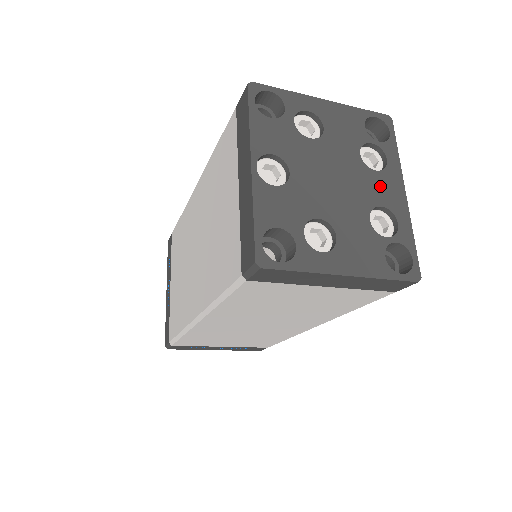
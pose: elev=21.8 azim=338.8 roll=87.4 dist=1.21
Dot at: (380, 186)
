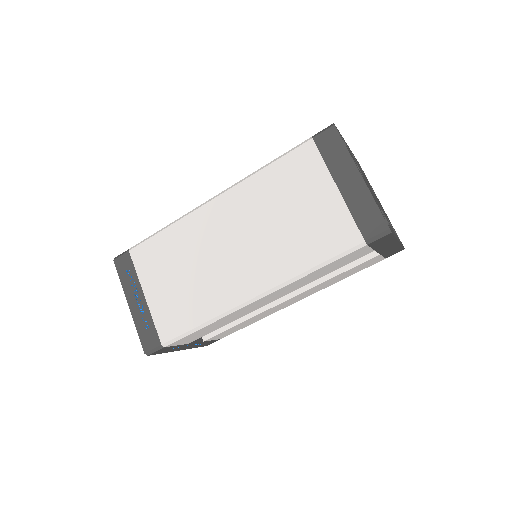
Dot at: (389, 223)
